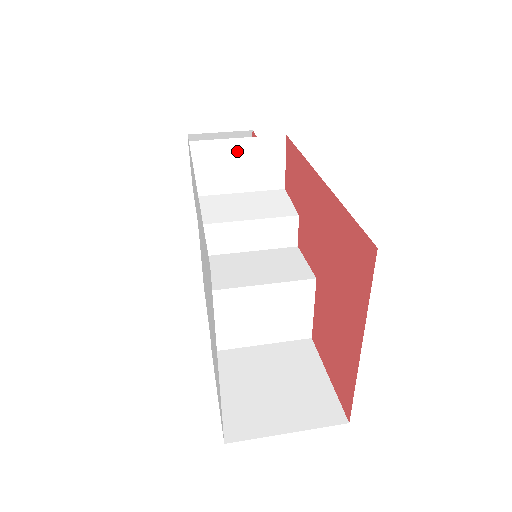
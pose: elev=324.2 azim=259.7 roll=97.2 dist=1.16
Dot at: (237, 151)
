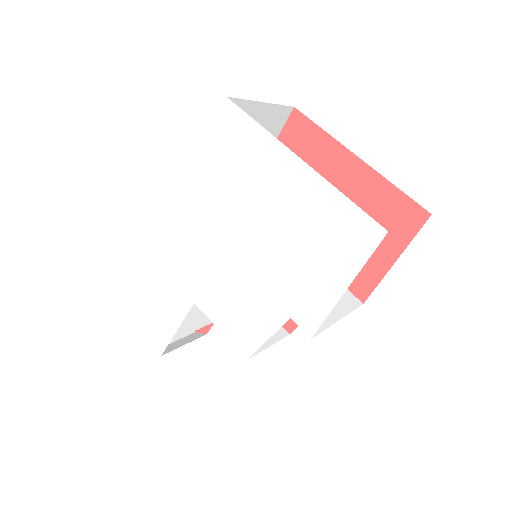
Dot at: occluded
